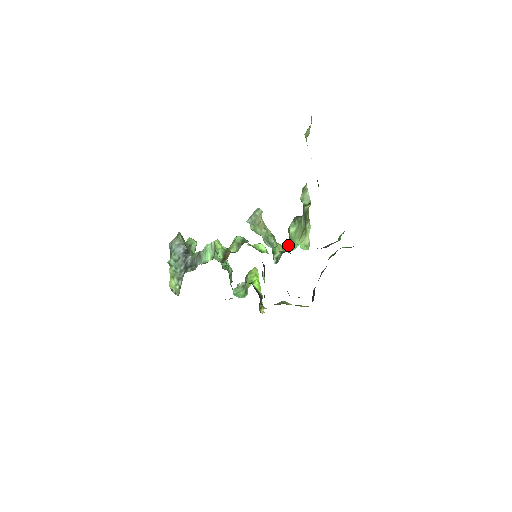
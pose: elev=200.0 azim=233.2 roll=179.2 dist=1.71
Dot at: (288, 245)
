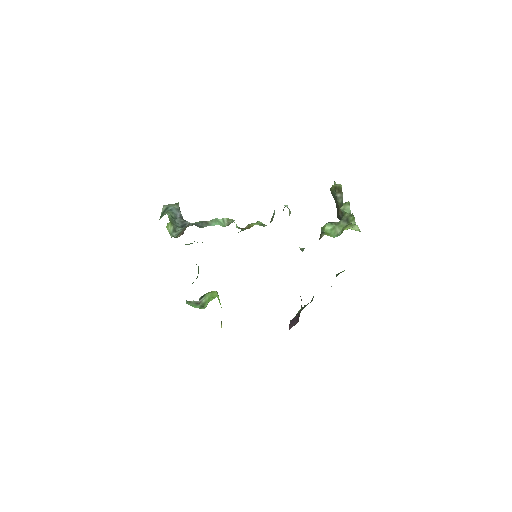
Dot at: (326, 234)
